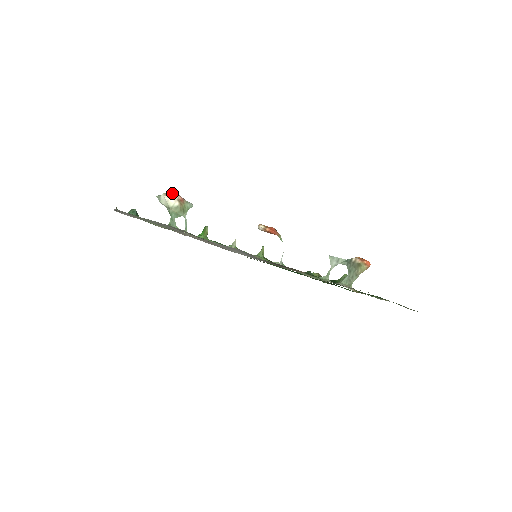
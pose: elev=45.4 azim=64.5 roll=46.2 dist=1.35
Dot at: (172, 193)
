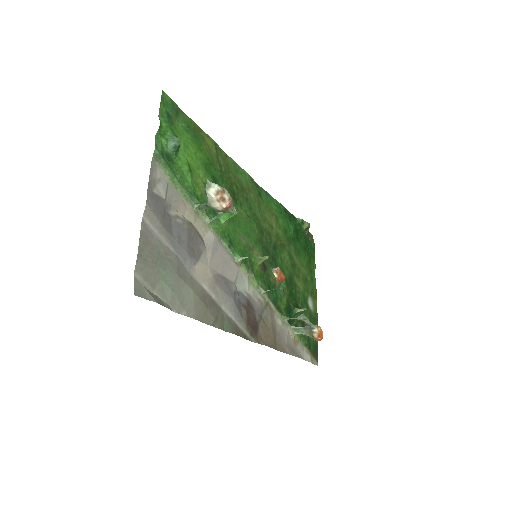
Dot at: (225, 194)
